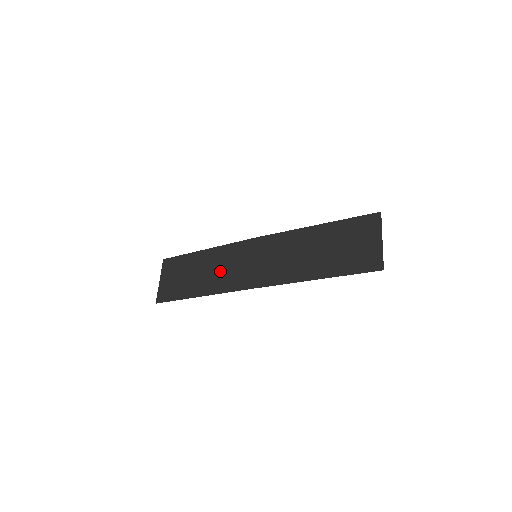
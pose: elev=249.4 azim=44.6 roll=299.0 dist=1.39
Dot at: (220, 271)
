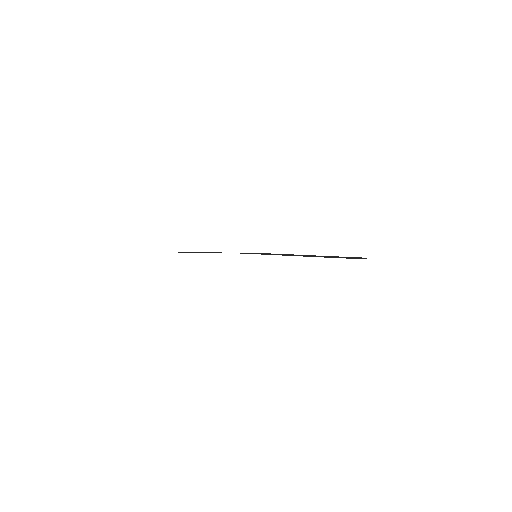
Dot at: occluded
